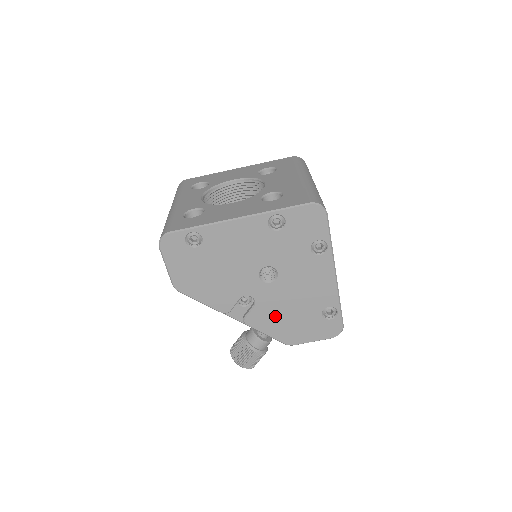
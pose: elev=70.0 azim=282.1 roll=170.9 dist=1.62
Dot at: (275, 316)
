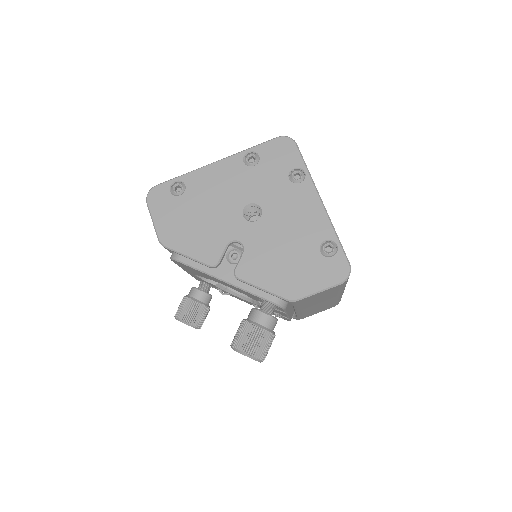
Dot at: (268, 262)
